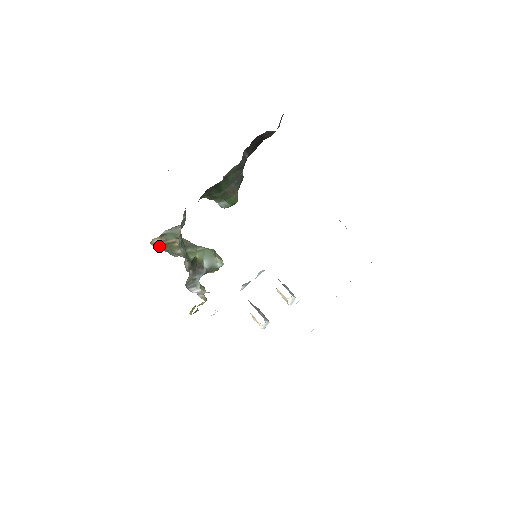
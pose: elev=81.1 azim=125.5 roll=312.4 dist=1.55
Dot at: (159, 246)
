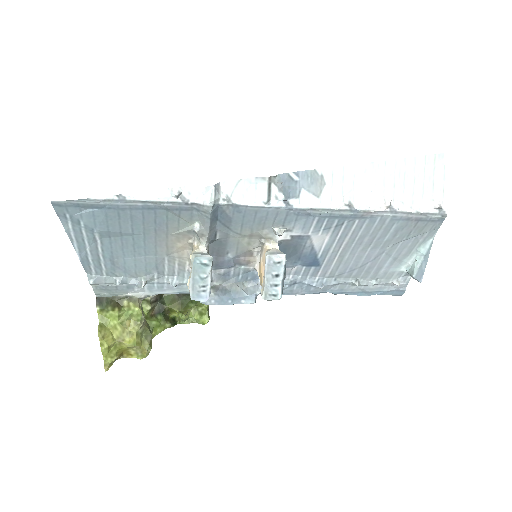
Dot at: occluded
